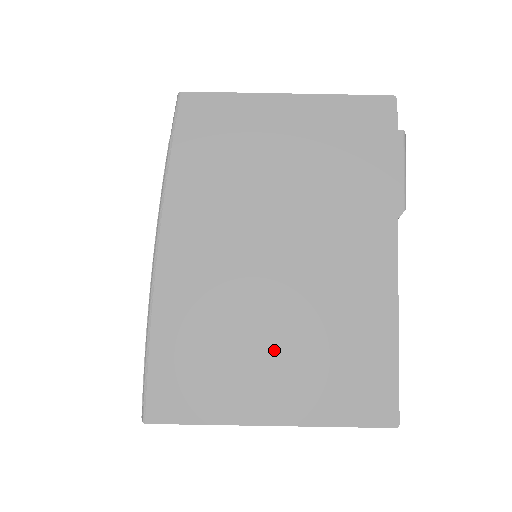
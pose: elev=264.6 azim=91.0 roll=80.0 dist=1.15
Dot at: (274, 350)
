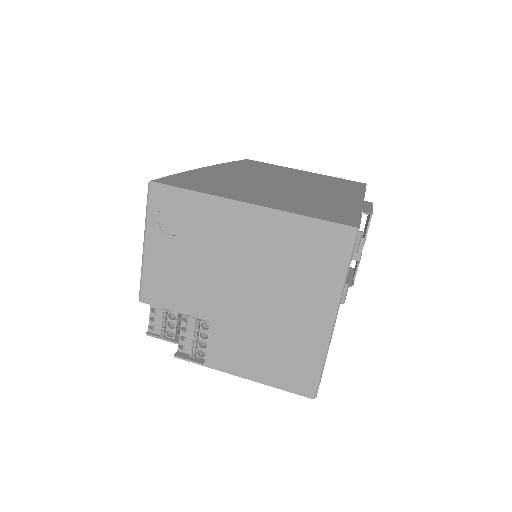
Dot at: (266, 193)
